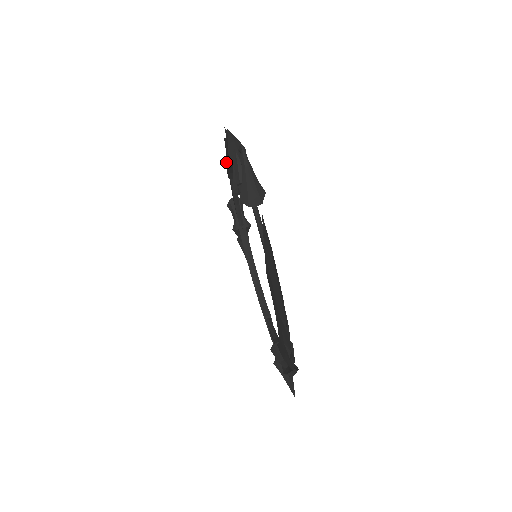
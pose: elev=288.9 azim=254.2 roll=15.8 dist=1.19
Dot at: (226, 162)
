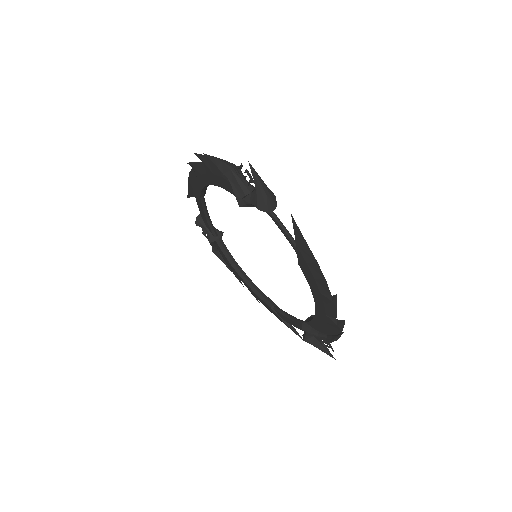
Dot at: (194, 184)
